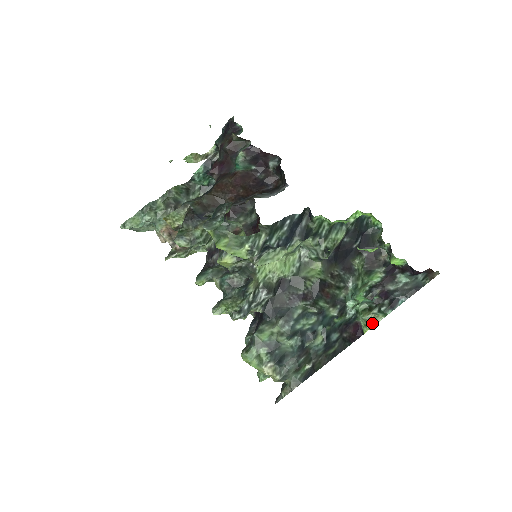
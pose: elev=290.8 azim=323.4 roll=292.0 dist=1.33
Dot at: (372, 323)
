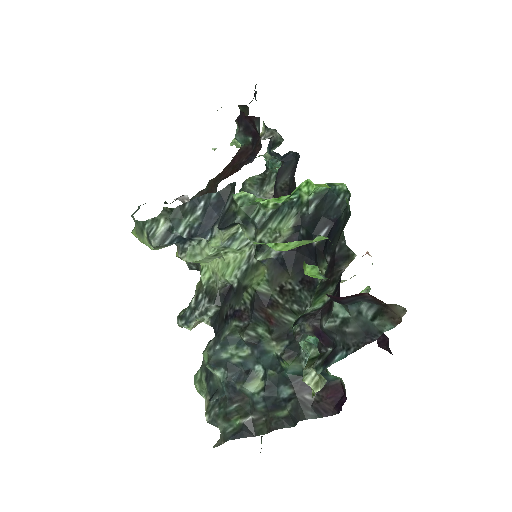
Dot at: (313, 385)
